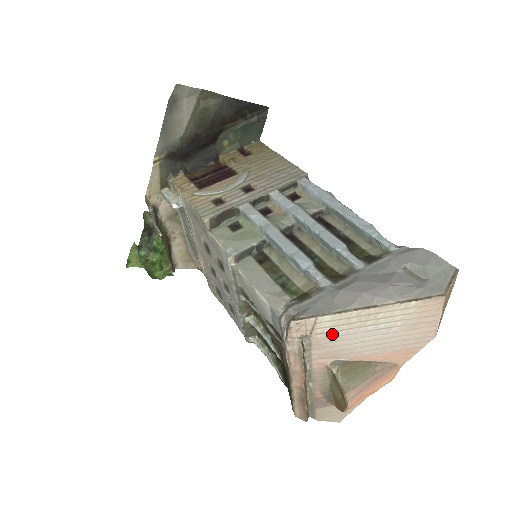
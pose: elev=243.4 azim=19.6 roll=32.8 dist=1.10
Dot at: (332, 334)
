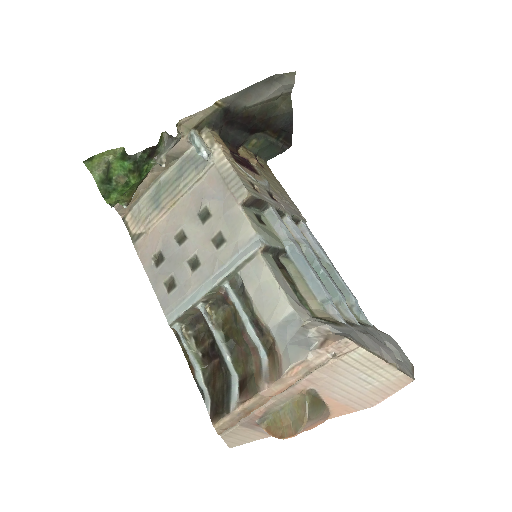
Dot at: (345, 366)
